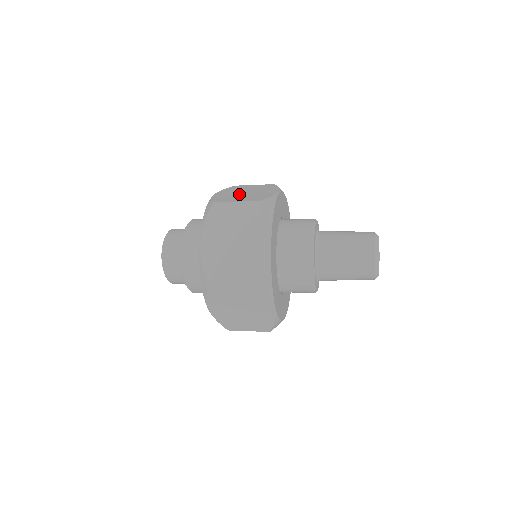
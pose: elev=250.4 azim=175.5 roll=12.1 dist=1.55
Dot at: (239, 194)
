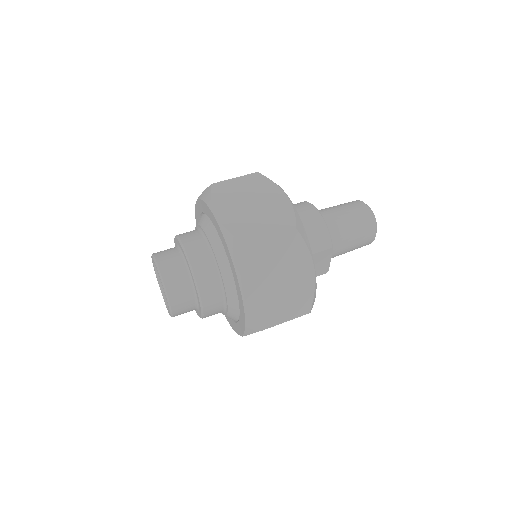
Dot at: (250, 213)
